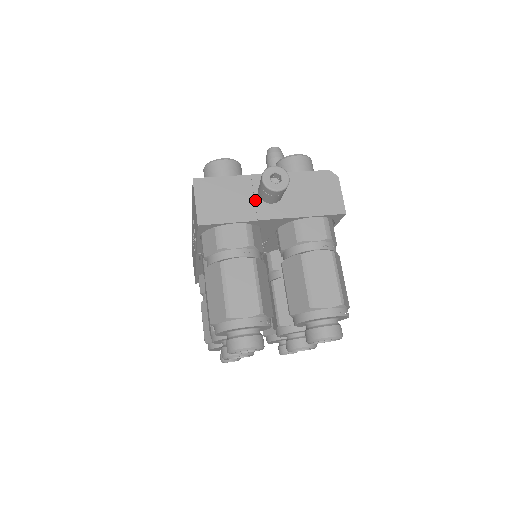
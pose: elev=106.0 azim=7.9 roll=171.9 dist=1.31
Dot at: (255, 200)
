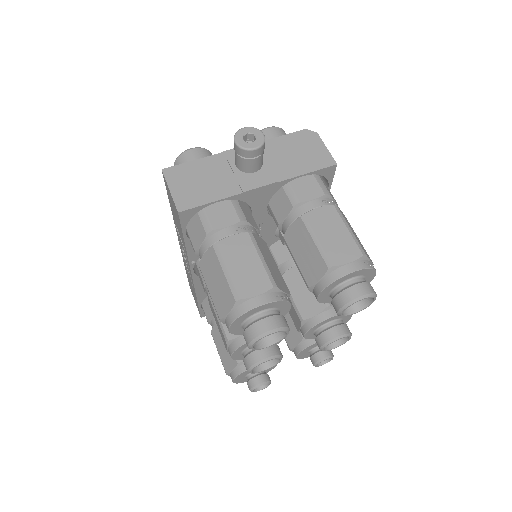
Dot at: (235, 174)
